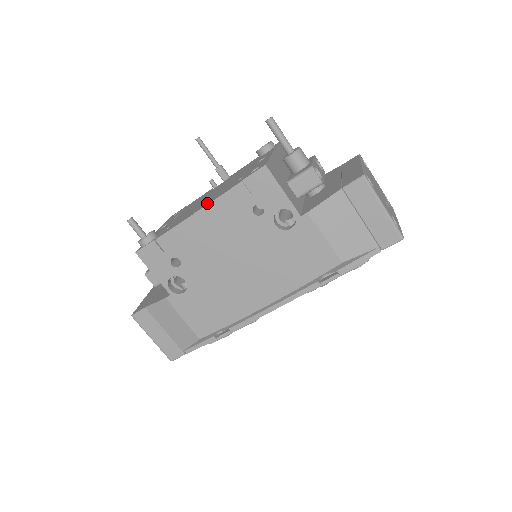
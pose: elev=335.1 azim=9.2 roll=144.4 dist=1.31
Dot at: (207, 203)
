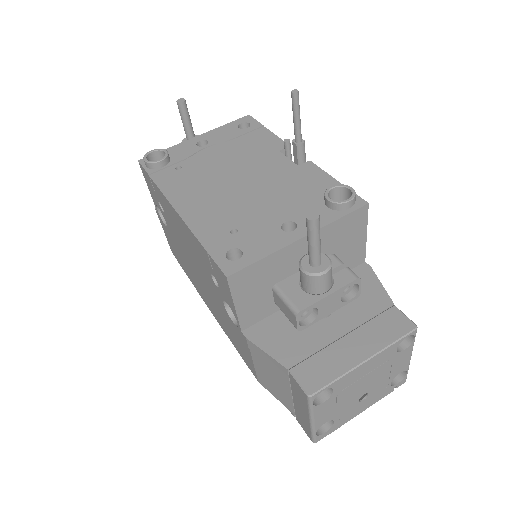
Dot at: (189, 214)
